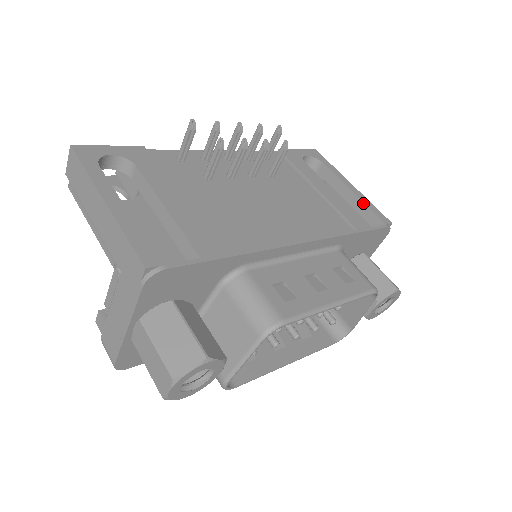
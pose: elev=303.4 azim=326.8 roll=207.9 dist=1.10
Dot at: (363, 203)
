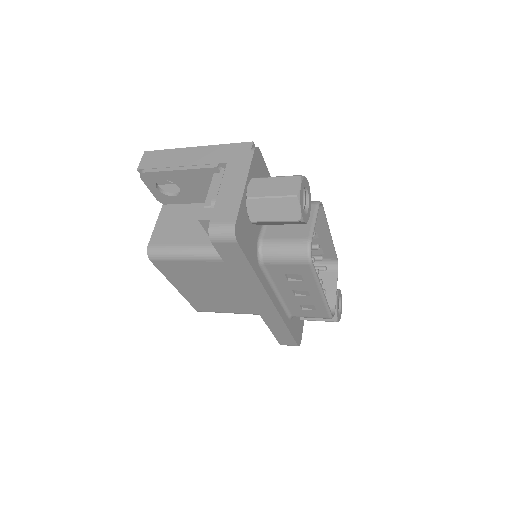
Dot at: occluded
